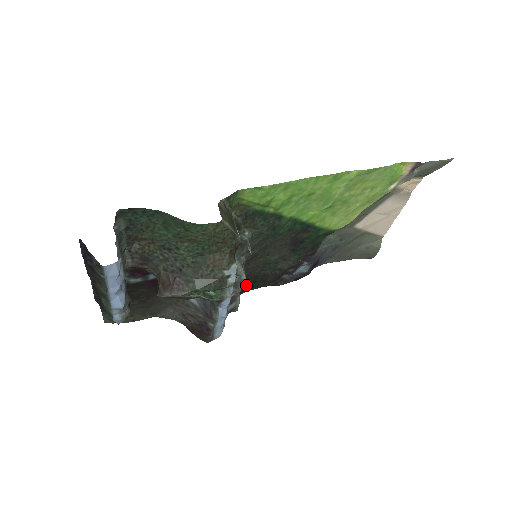
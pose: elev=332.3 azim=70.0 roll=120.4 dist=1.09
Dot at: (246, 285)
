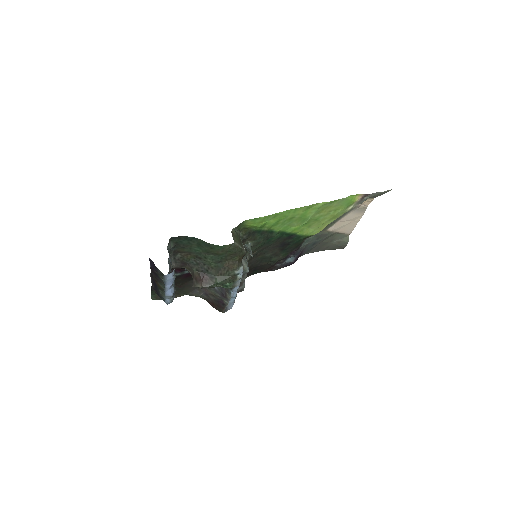
Dot at: (249, 272)
